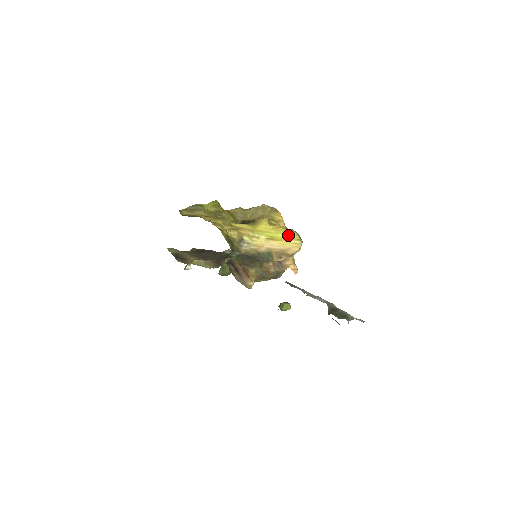
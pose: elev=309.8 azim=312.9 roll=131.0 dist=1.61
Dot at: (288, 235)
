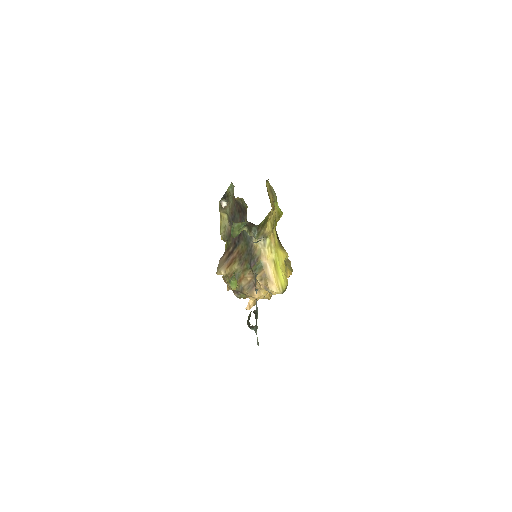
Dot at: (283, 278)
